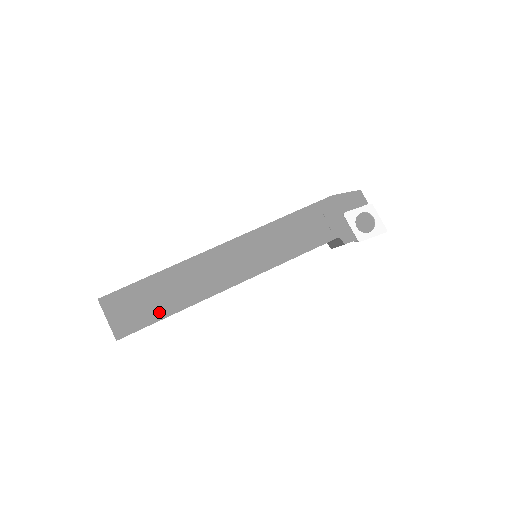
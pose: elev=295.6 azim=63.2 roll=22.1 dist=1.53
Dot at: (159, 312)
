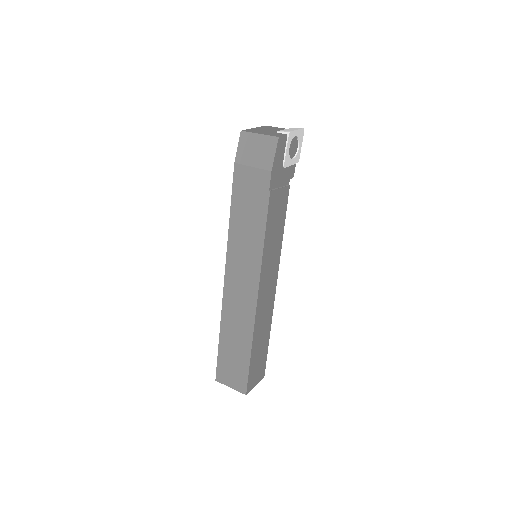
Dot at: (265, 348)
